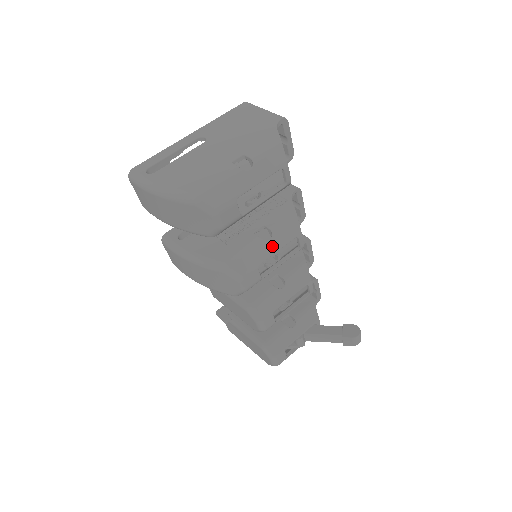
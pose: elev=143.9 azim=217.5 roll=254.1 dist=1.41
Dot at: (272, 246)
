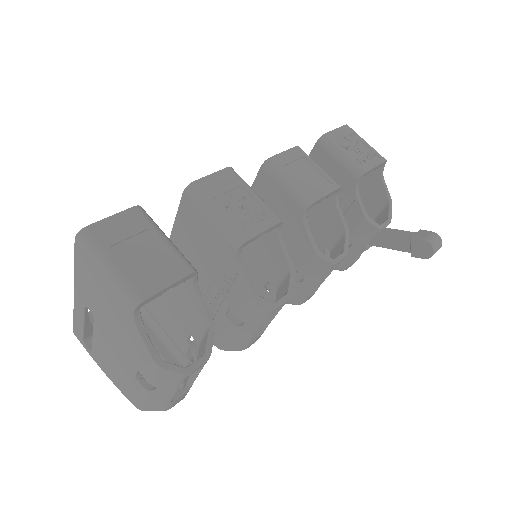
Dot at: (251, 328)
